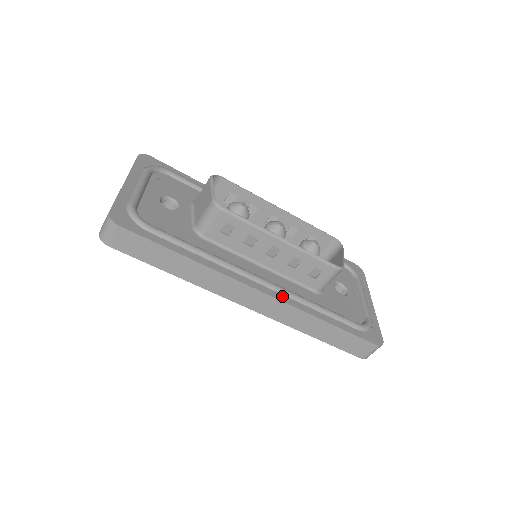
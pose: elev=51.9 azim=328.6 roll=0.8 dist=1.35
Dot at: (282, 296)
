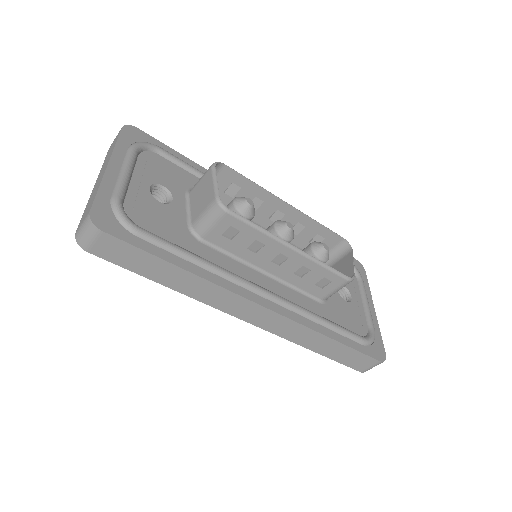
Dot at: (287, 311)
